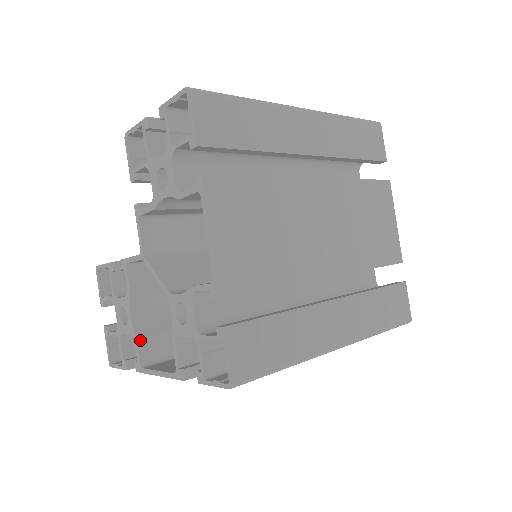
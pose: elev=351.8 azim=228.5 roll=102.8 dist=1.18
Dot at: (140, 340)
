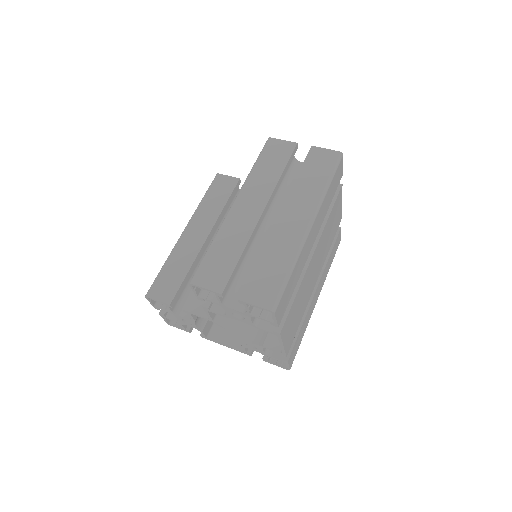
Dot at: (204, 331)
